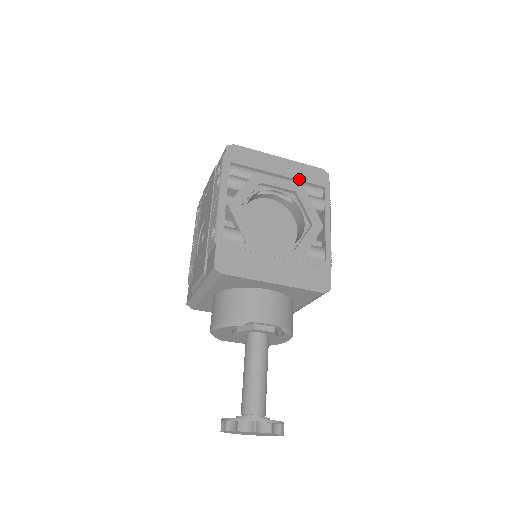
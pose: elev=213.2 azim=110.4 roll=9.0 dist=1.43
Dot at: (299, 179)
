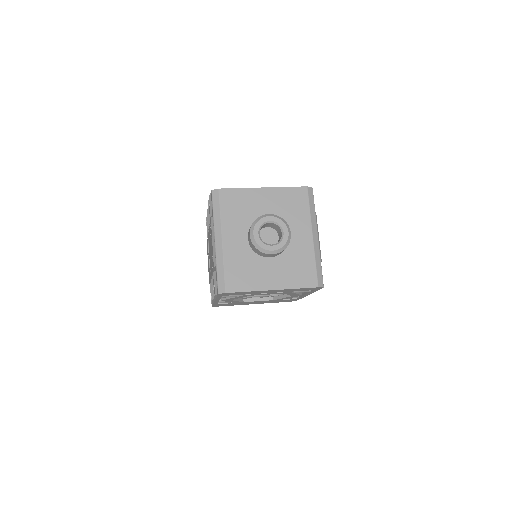
Dot at: occluded
